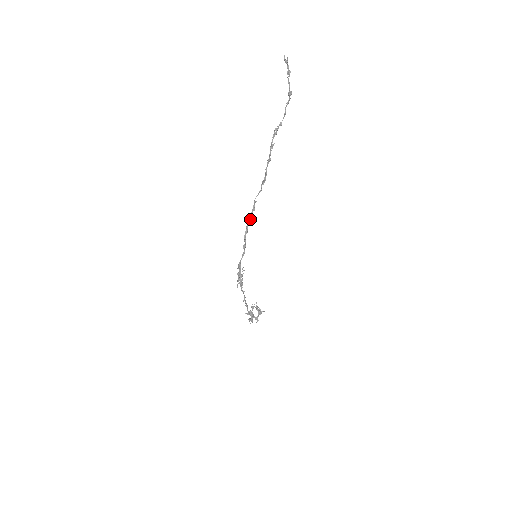
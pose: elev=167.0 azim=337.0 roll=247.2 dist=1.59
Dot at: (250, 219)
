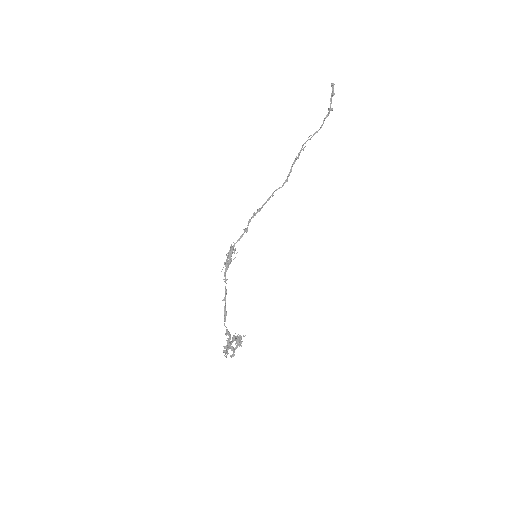
Dot at: (261, 207)
